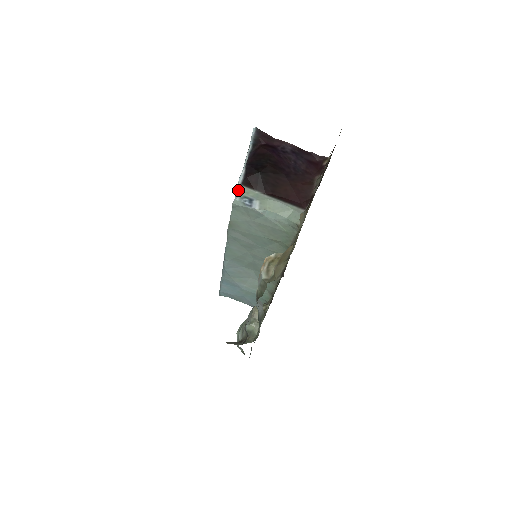
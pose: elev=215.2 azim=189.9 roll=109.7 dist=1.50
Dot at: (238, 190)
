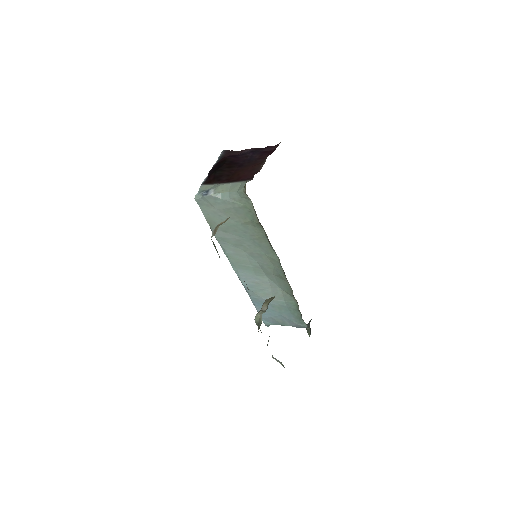
Dot at: (199, 189)
